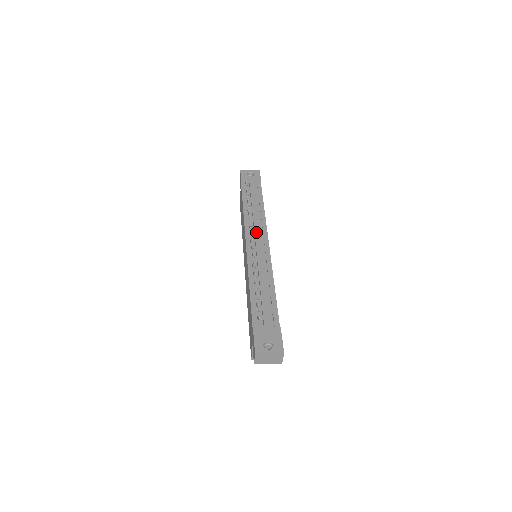
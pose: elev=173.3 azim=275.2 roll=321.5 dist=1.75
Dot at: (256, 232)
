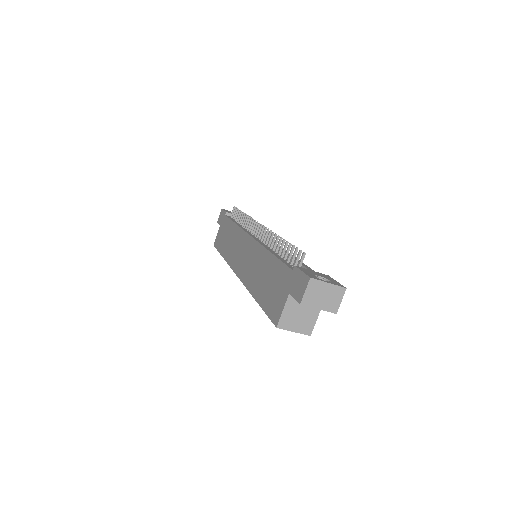
Dot at: occluded
